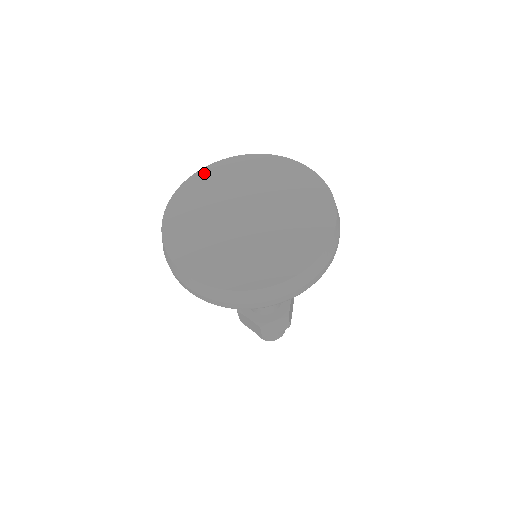
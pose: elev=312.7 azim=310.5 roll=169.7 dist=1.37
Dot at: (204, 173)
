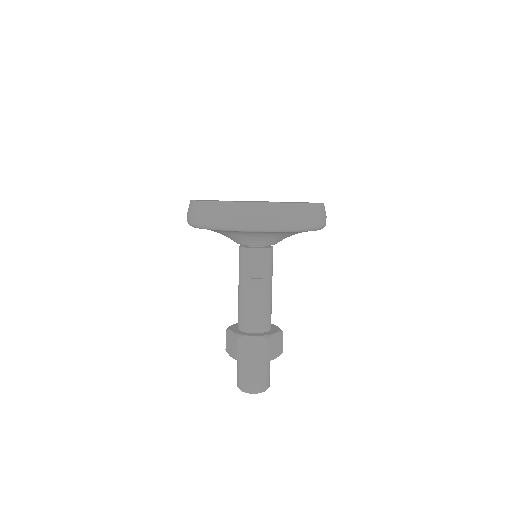
Dot at: occluded
